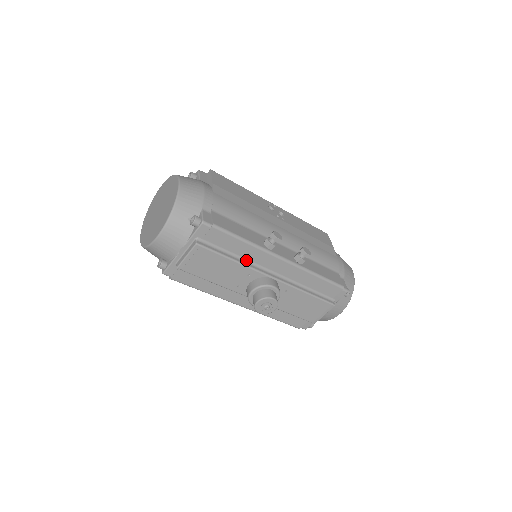
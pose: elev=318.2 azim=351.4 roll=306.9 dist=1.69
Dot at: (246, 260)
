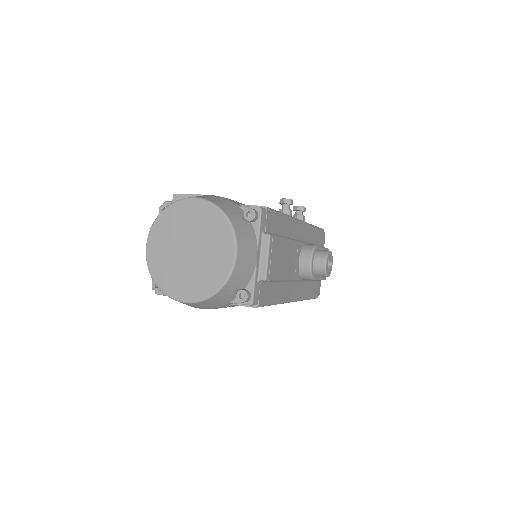
Dot at: (288, 237)
